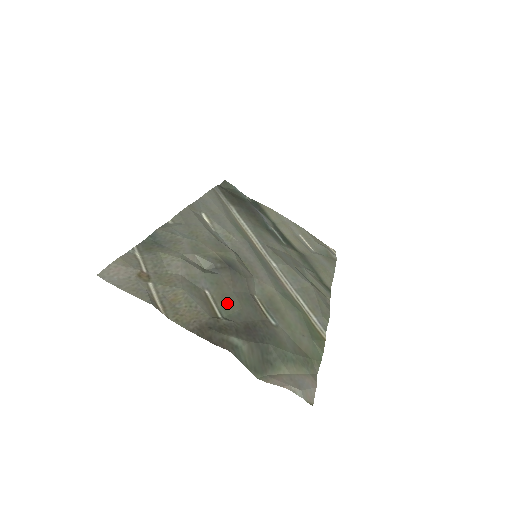
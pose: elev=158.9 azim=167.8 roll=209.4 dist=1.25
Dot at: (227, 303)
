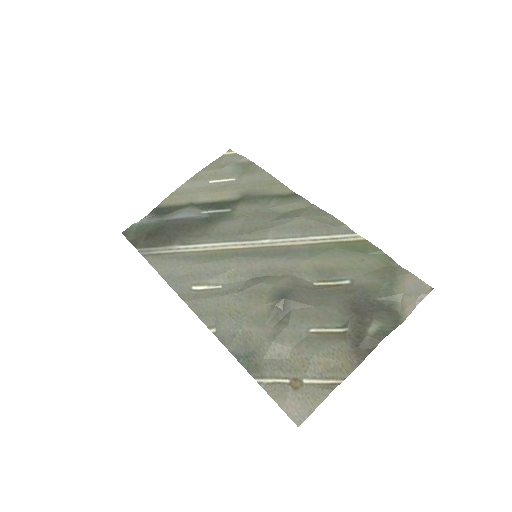
Dot at: (327, 317)
